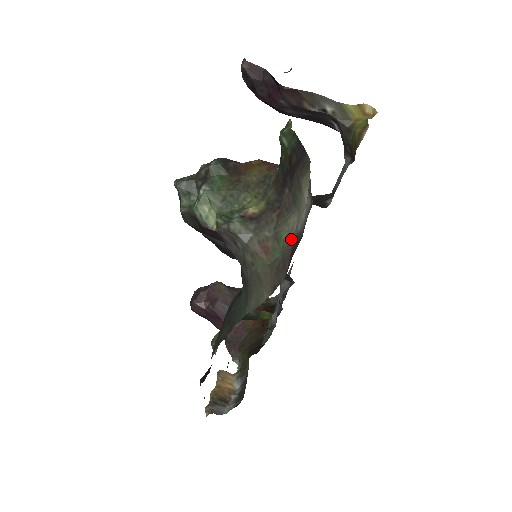
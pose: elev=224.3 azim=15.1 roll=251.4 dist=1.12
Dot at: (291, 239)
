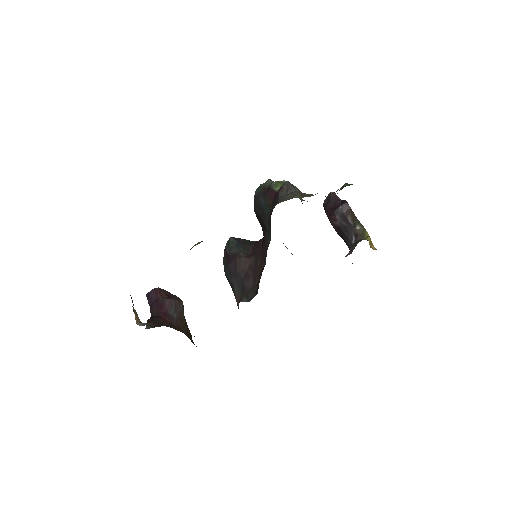
Dot at: occluded
